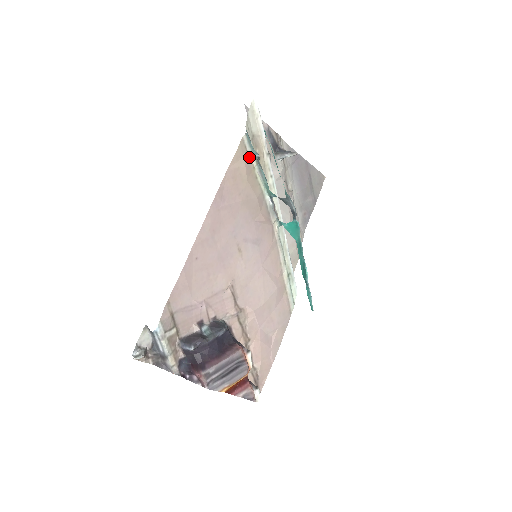
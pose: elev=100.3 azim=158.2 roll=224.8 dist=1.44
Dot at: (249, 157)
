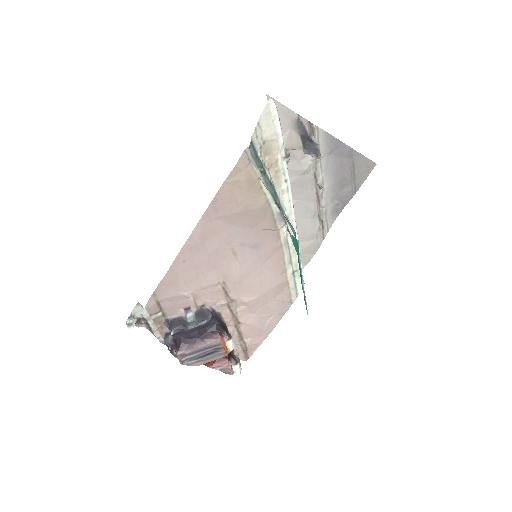
Dot at: (253, 168)
